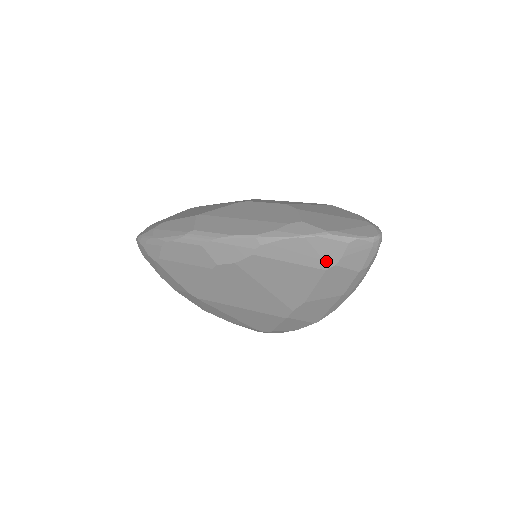
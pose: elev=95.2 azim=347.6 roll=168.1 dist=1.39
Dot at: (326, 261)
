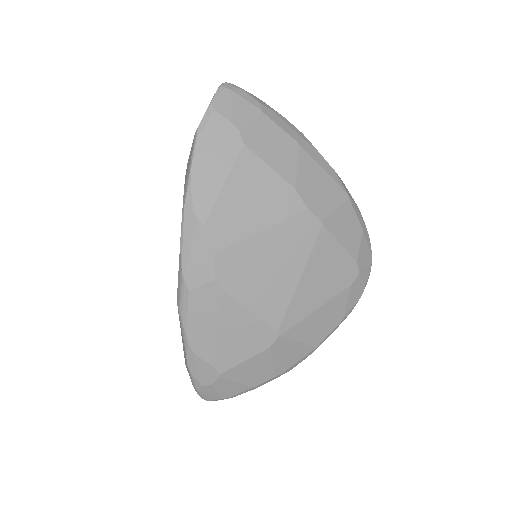
Dot at: (231, 141)
